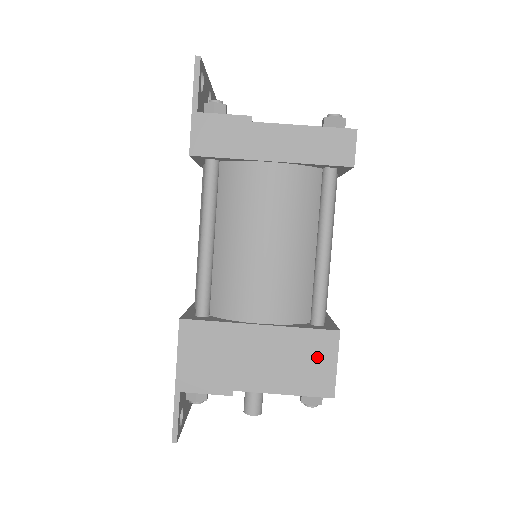
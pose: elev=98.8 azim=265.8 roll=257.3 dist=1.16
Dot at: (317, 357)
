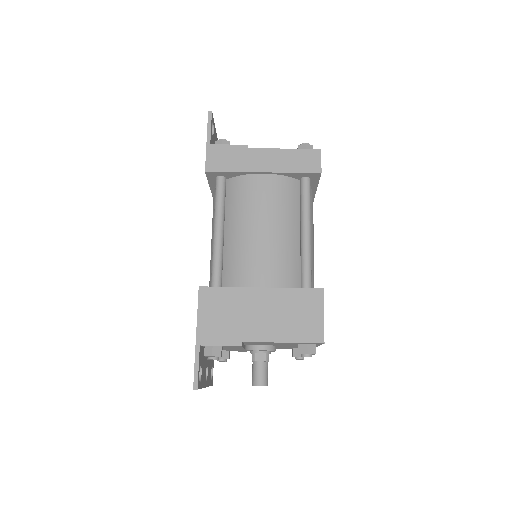
Dot at: (307, 310)
